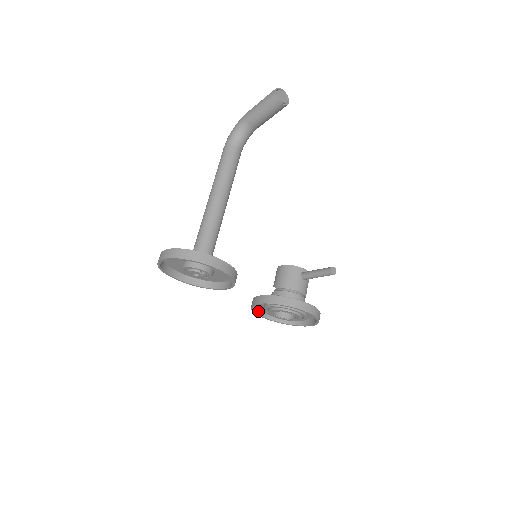
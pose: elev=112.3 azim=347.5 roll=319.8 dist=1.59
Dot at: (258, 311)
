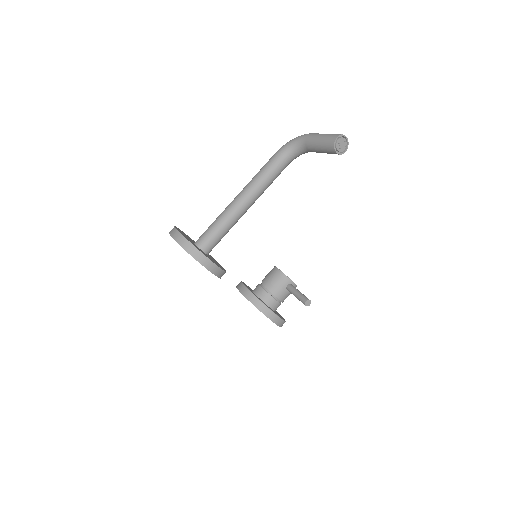
Dot at: occluded
